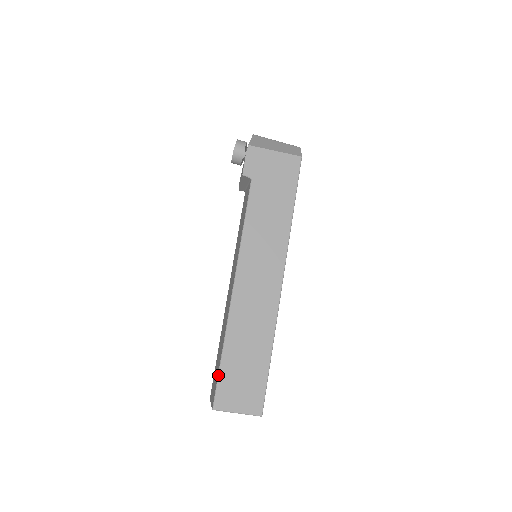
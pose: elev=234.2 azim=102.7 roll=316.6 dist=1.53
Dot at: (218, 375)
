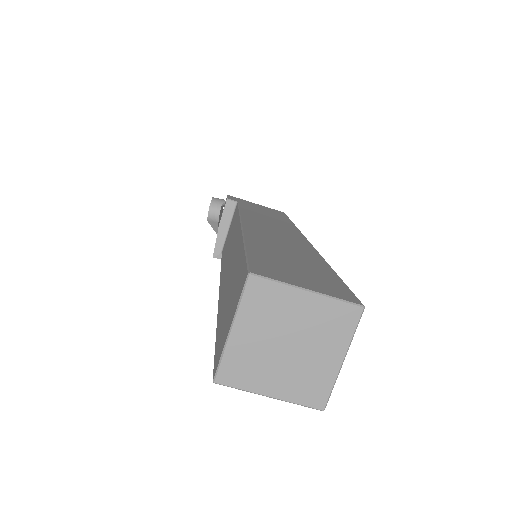
Dot at: (245, 253)
